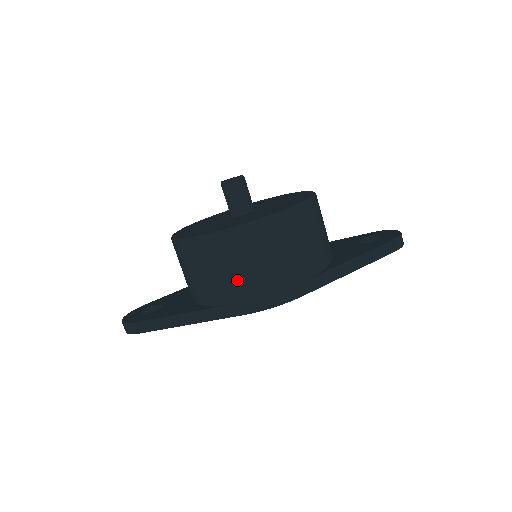
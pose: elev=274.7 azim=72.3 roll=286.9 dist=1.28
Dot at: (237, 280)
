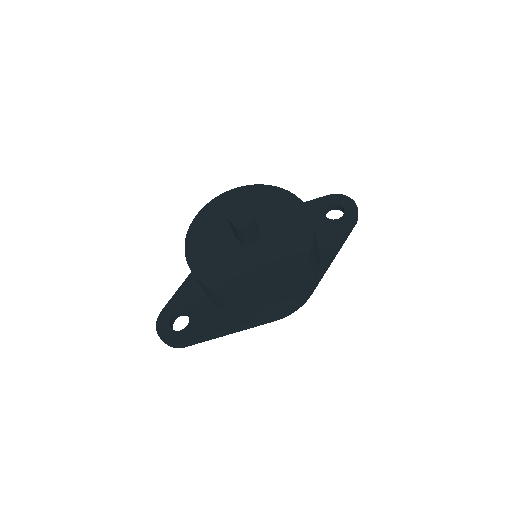
Dot at: (274, 308)
